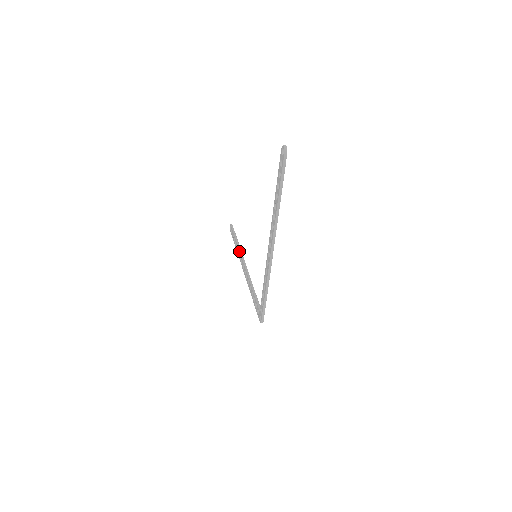
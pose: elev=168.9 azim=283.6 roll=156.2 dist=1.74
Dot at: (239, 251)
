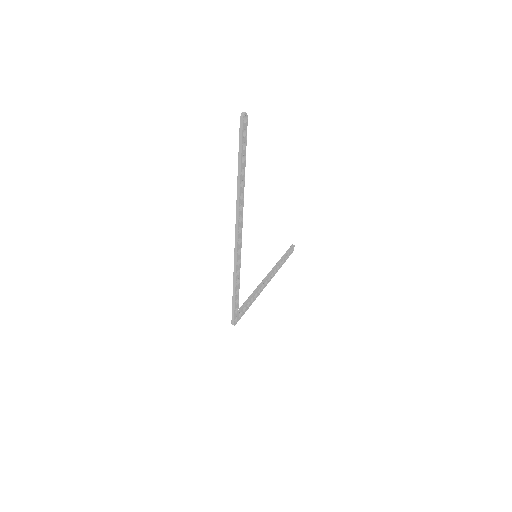
Dot at: occluded
